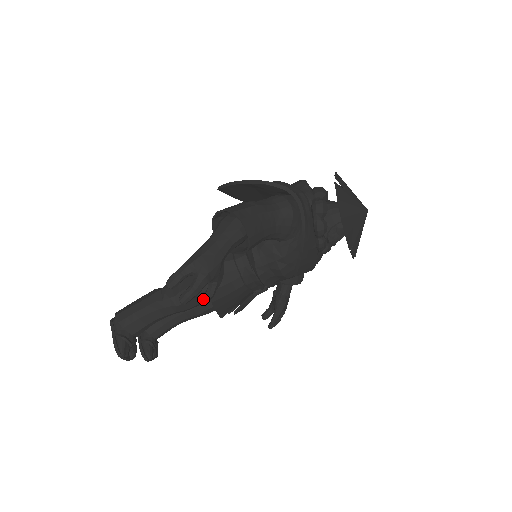
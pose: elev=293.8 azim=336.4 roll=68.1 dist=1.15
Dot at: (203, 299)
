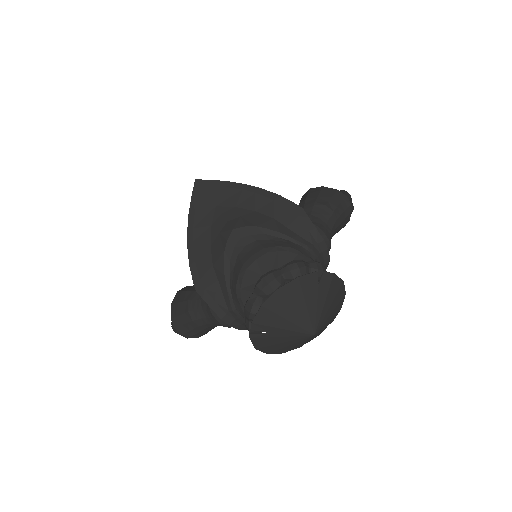
Dot at: occluded
